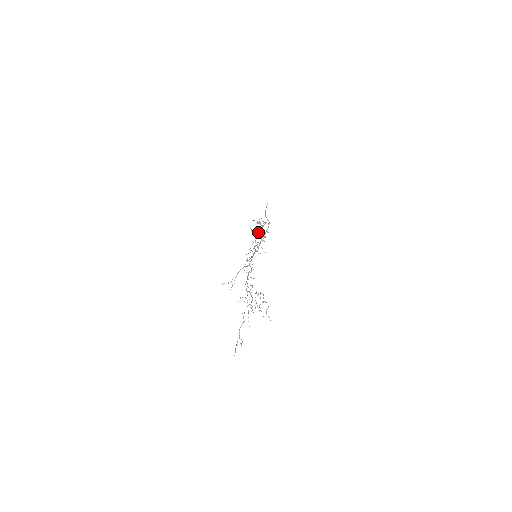
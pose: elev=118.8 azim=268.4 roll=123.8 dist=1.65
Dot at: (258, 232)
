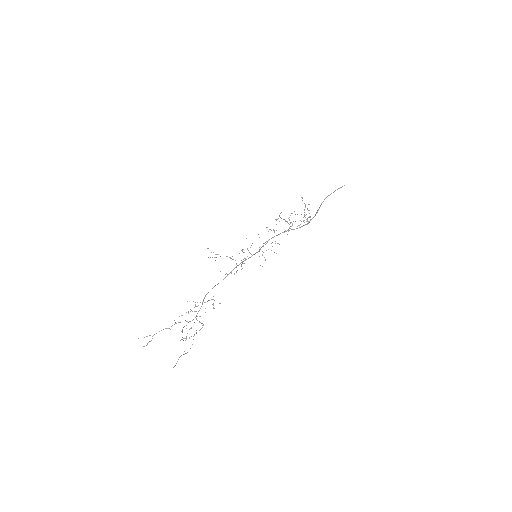
Dot at: (288, 230)
